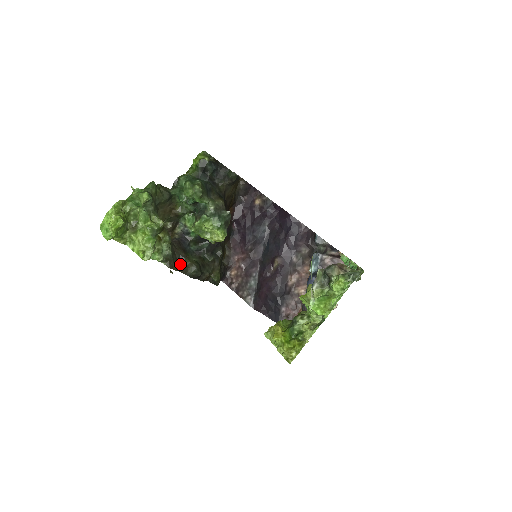
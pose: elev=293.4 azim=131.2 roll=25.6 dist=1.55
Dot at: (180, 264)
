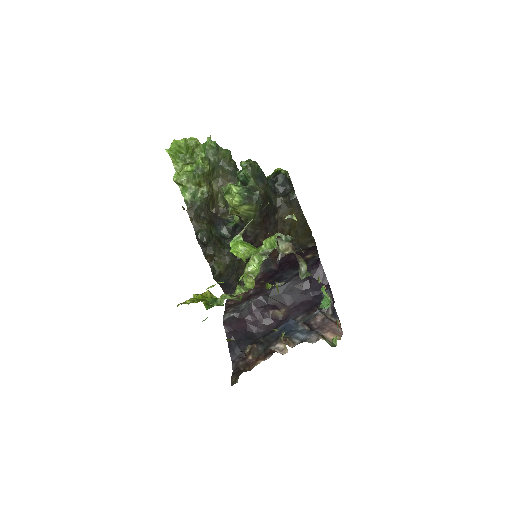
Dot at: (198, 221)
